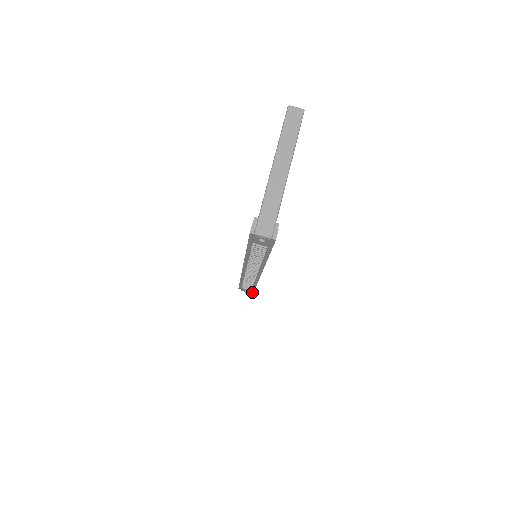
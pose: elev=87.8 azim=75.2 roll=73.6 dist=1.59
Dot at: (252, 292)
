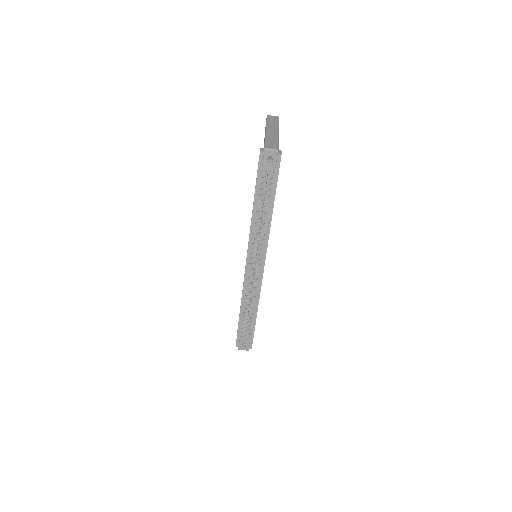
Dot at: (250, 348)
